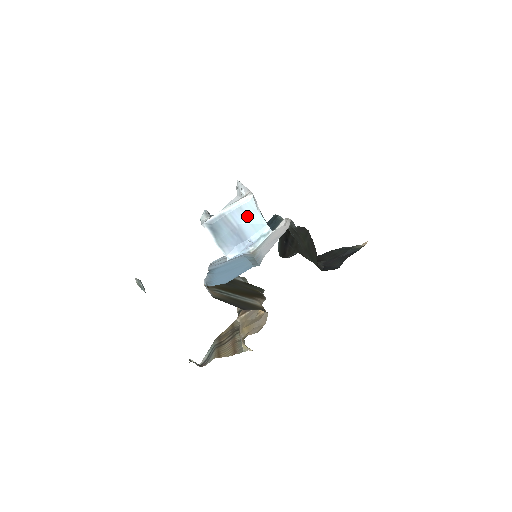
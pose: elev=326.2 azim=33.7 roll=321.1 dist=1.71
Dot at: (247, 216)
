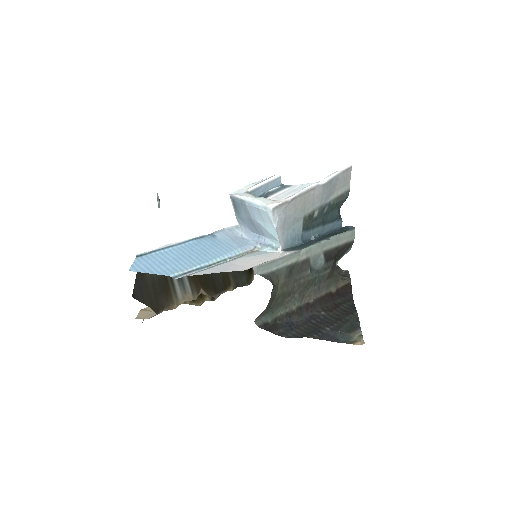
Dot at: (264, 220)
